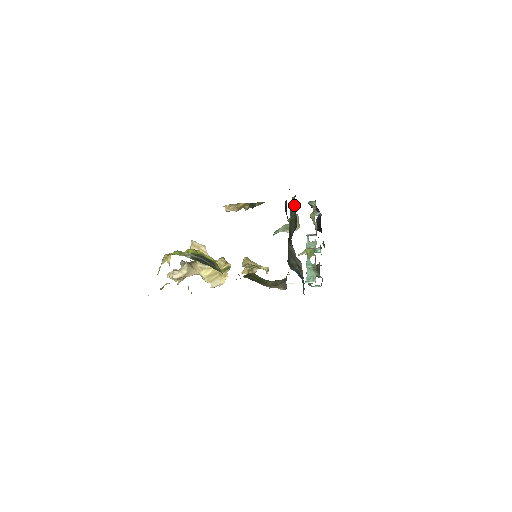
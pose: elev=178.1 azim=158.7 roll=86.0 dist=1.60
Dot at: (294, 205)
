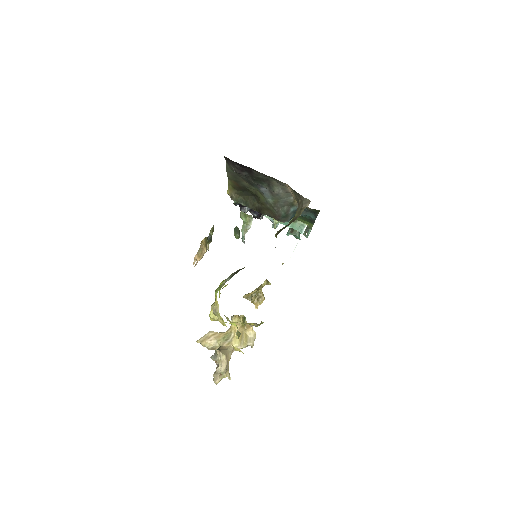
Dot at: (235, 193)
